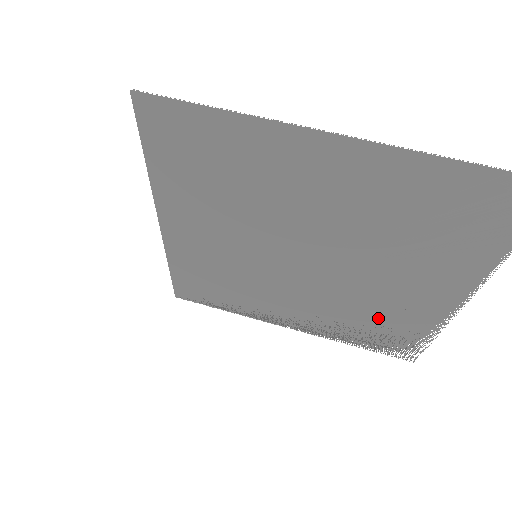
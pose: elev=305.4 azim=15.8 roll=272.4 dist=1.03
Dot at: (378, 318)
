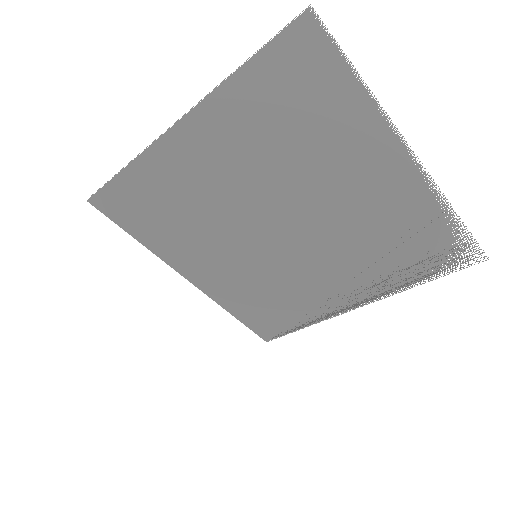
Dot at: (392, 237)
